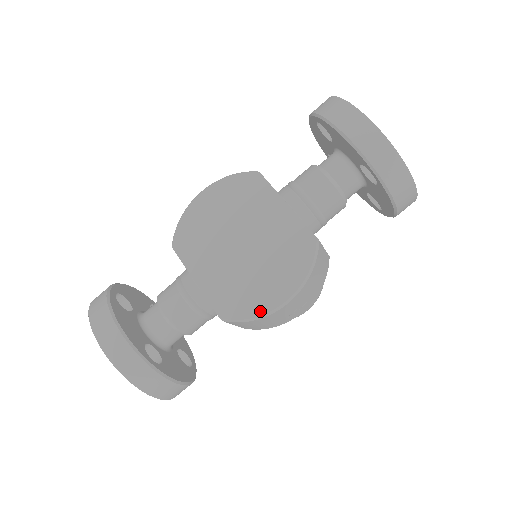
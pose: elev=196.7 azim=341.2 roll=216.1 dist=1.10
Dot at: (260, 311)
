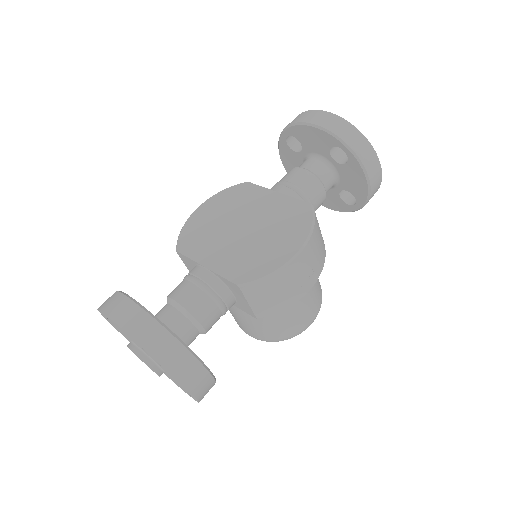
Dot at: (275, 266)
